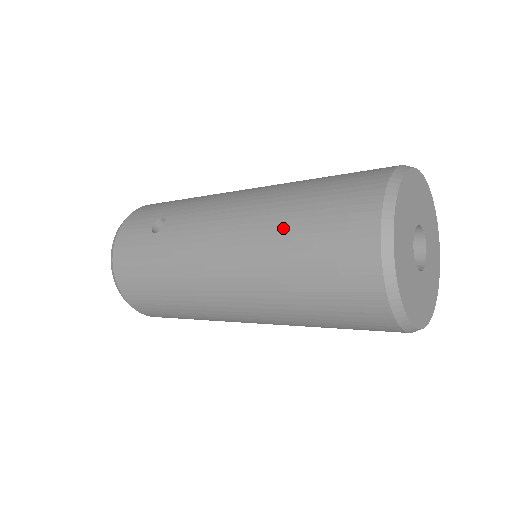
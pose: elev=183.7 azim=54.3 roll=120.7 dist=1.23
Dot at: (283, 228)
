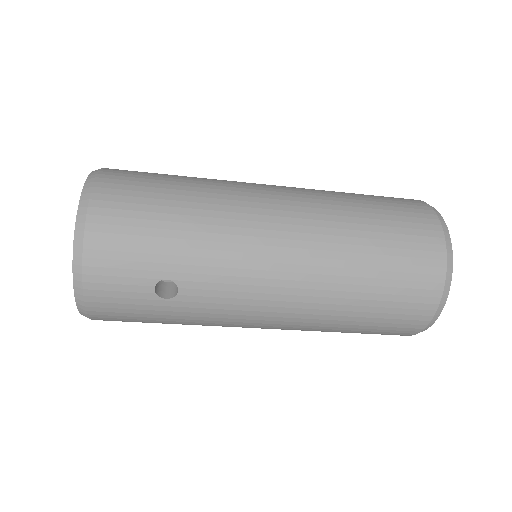
Dot at: (342, 192)
